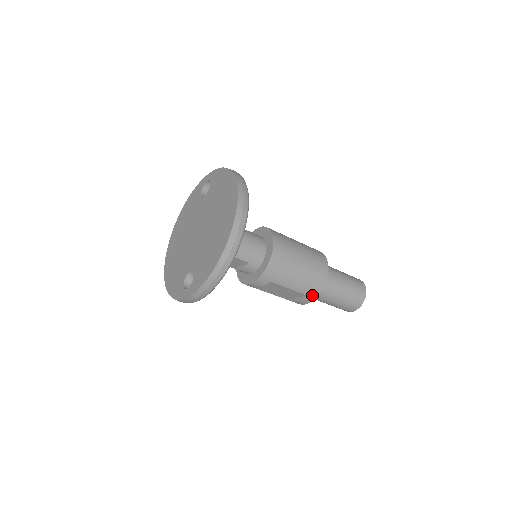
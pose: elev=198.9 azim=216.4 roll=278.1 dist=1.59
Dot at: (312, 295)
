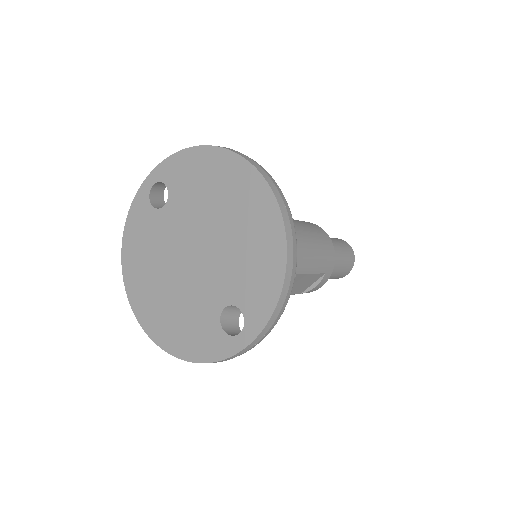
Dot at: (329, 270)
